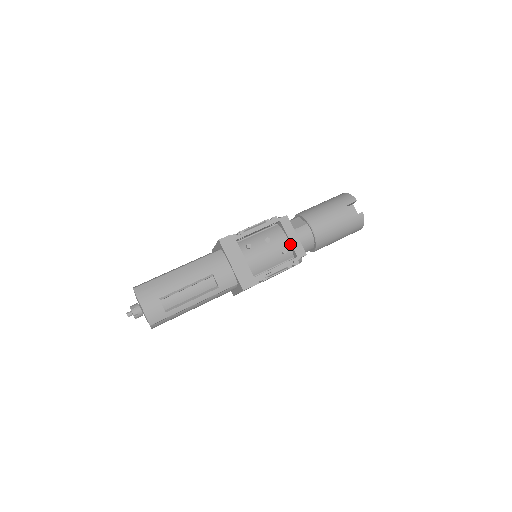
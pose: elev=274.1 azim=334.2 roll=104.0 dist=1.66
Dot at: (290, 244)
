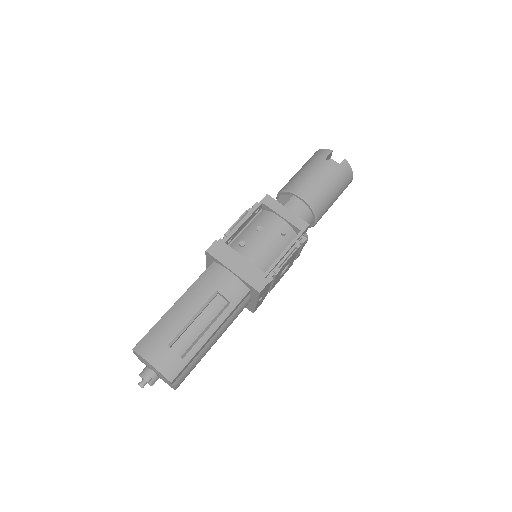
Dot at: (286, 222)
